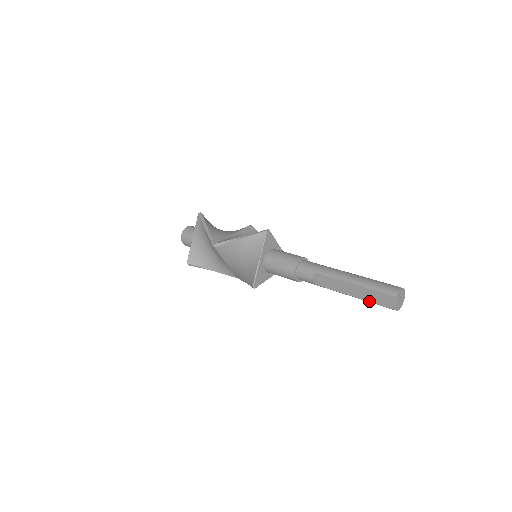
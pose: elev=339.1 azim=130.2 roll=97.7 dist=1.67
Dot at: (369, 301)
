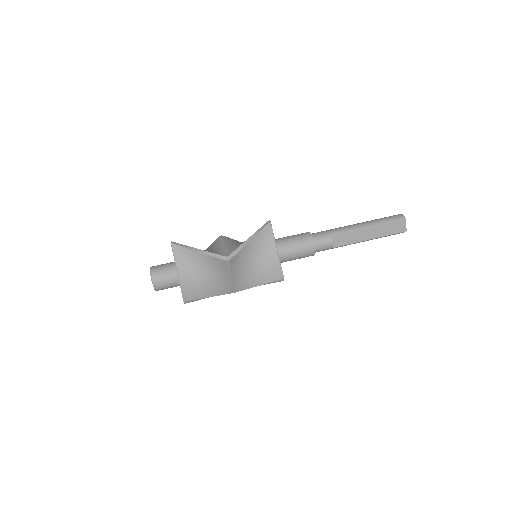
Dot at: (384, 236)
